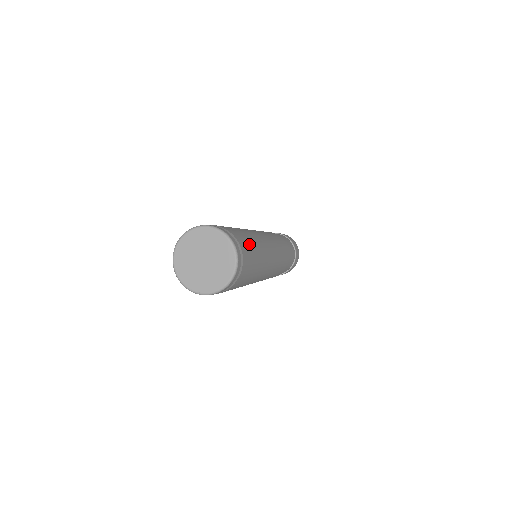
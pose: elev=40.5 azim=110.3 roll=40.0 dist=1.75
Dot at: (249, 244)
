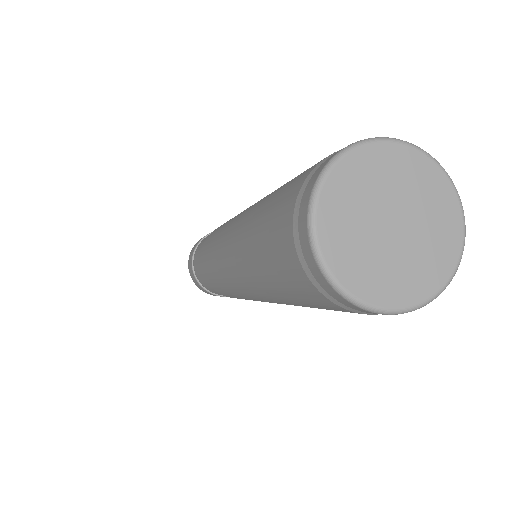
Dot at: occluded
